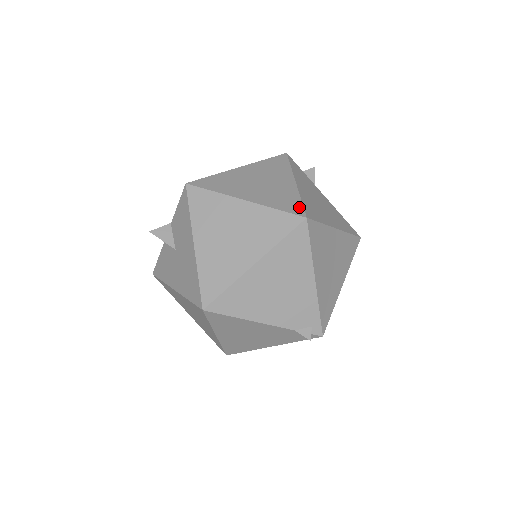
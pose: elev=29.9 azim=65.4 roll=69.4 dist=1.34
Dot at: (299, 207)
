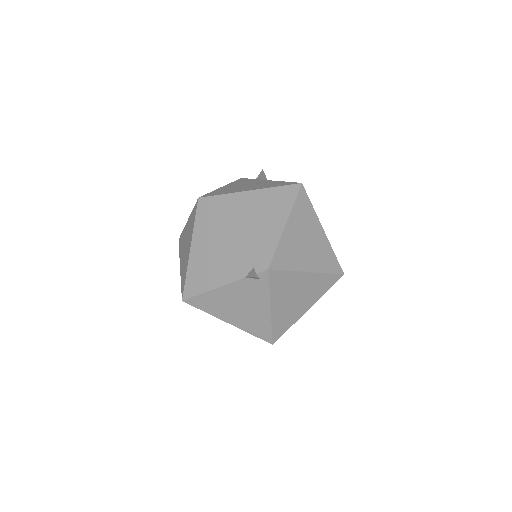
Dot at: occluded
